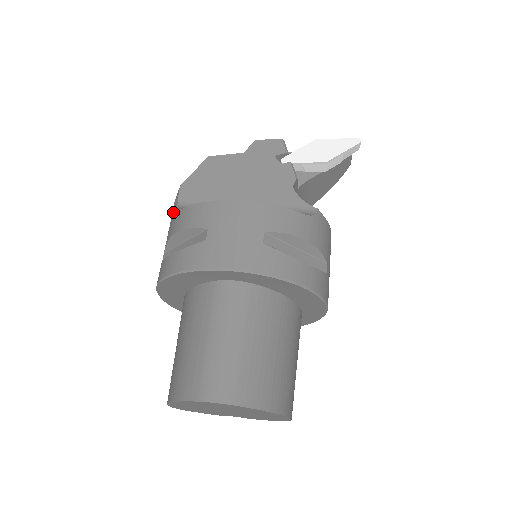
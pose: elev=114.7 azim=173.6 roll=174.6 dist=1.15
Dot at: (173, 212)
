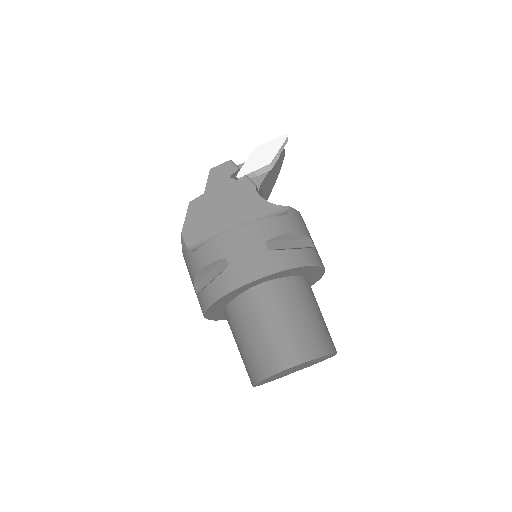
Dot at: (186, 255)
